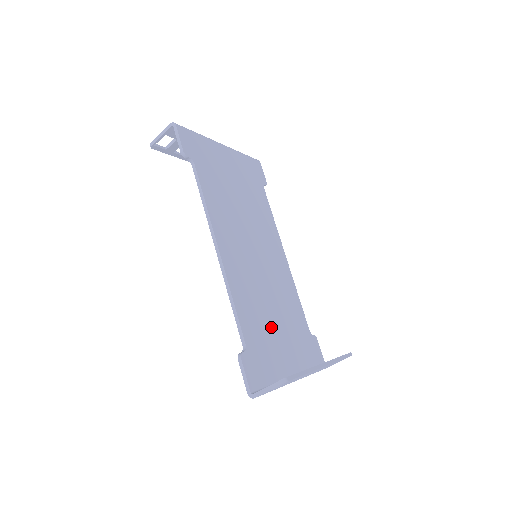
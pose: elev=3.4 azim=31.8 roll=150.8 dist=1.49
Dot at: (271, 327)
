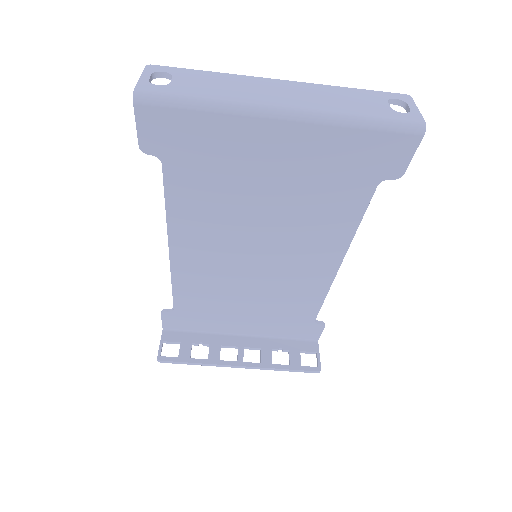
Dot at: (246, 182)
